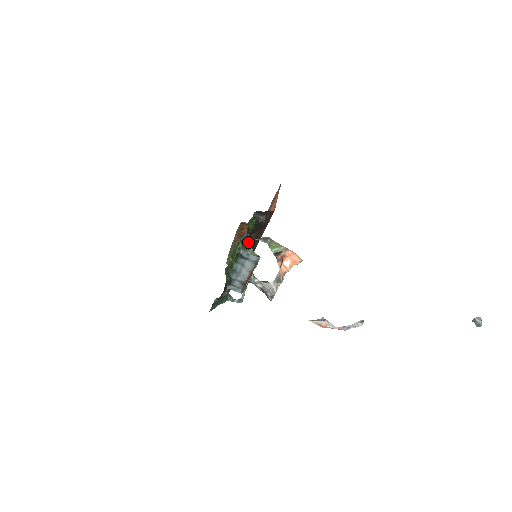
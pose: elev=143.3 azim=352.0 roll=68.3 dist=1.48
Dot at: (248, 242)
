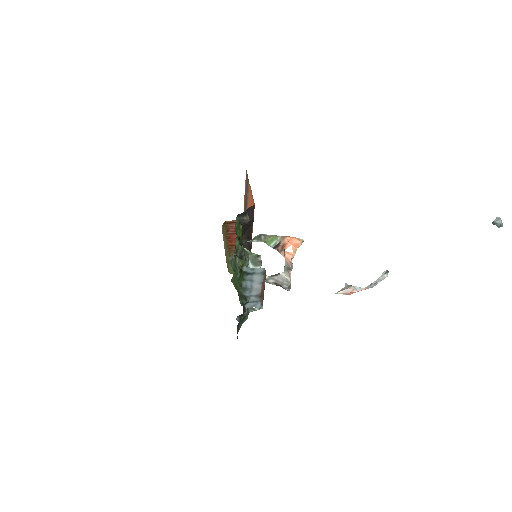
Dot at: (245, 253)
